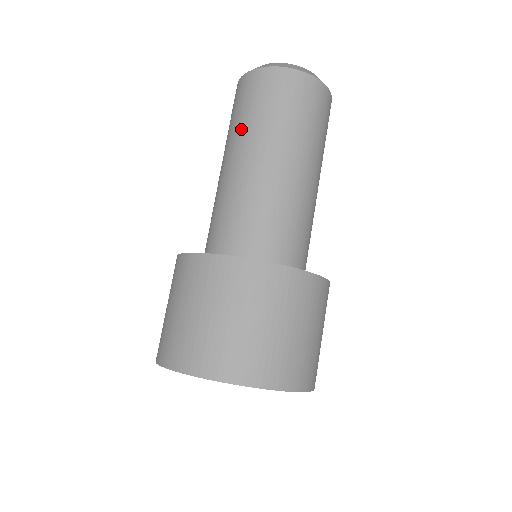
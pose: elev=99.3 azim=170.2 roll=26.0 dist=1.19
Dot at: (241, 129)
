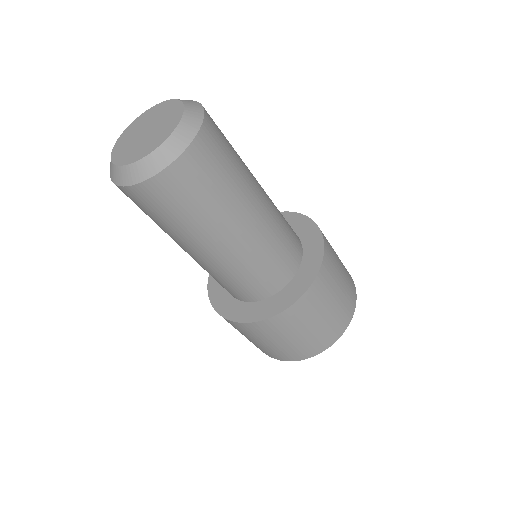
Dot at: occluded
